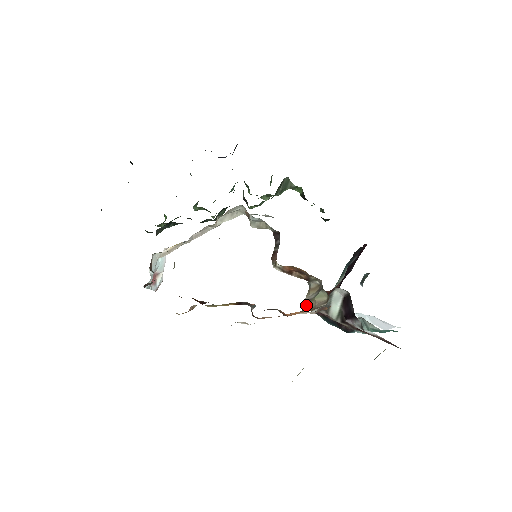
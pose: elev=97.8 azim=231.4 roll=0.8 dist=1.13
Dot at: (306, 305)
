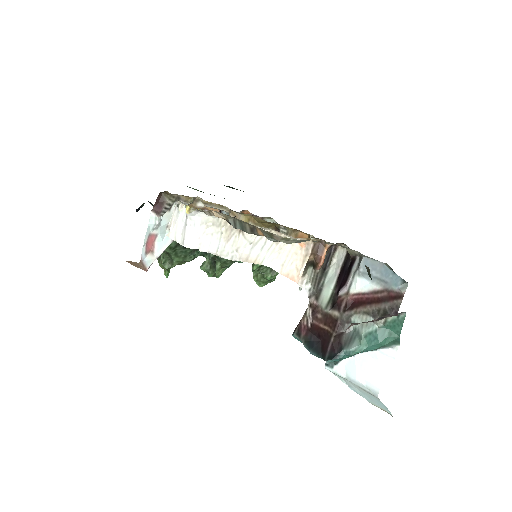
Dot at: occluded
